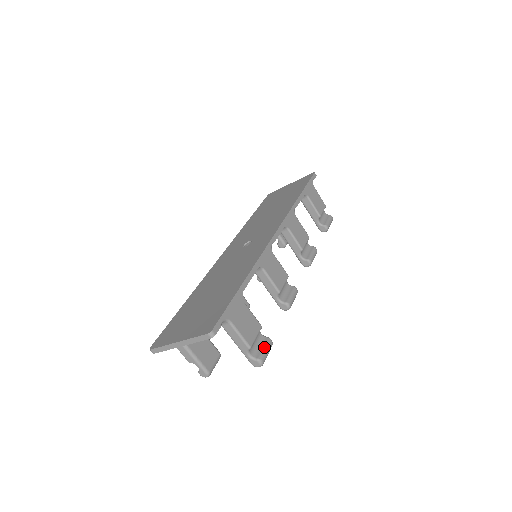
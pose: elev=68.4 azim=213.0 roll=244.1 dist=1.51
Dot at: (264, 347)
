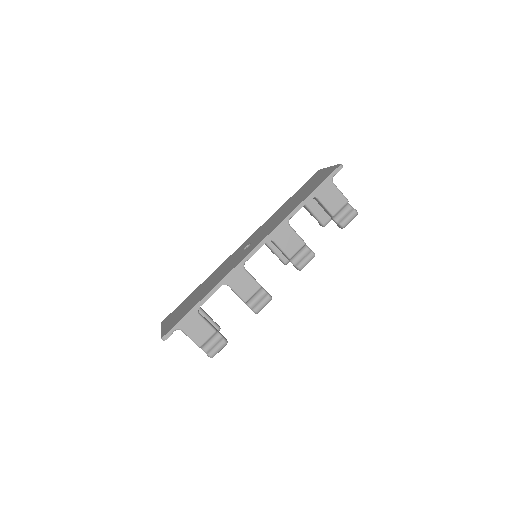
Dot at: (216, 346)
